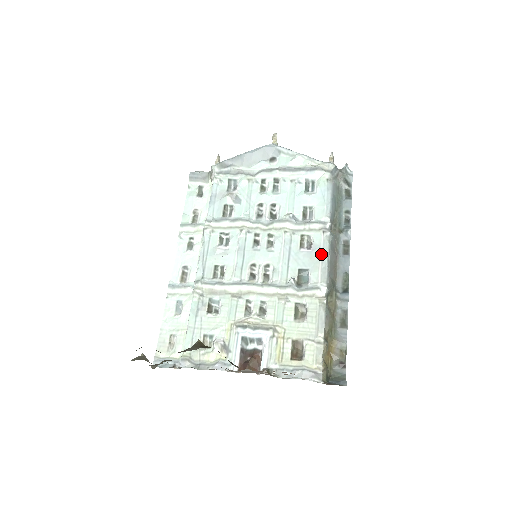
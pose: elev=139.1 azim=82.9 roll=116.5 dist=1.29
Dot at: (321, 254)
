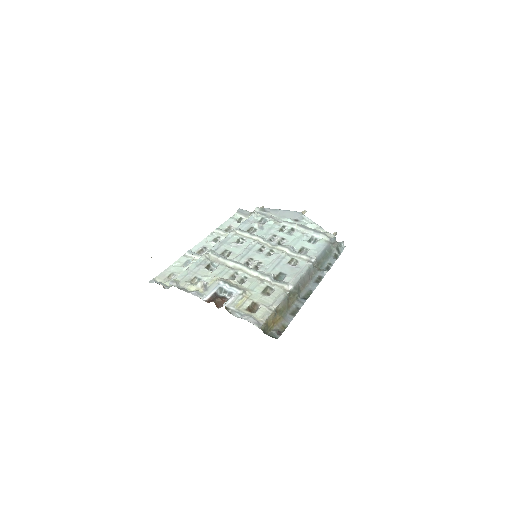
Dot at: (300, 271)
